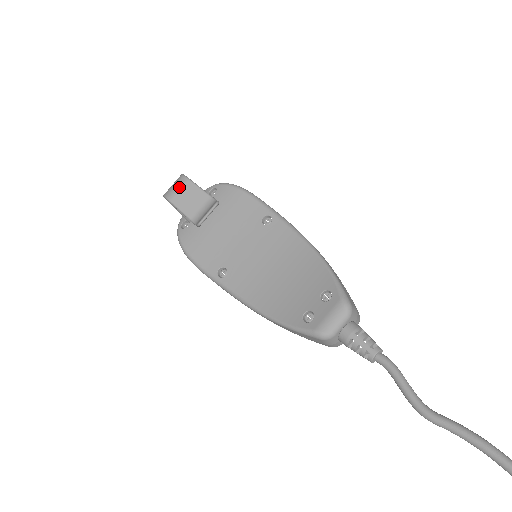
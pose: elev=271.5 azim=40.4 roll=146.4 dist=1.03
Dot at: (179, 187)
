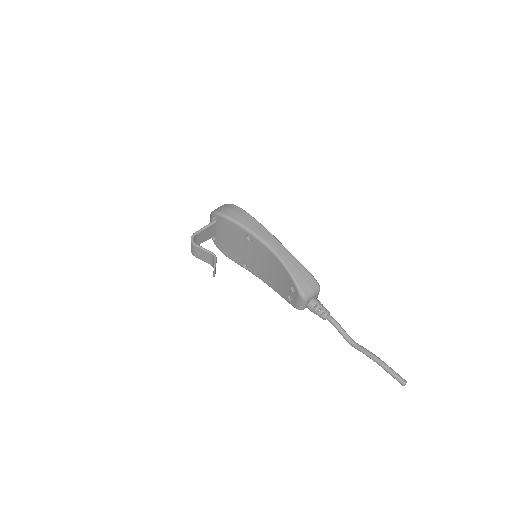
Dot at: (194, 250)
